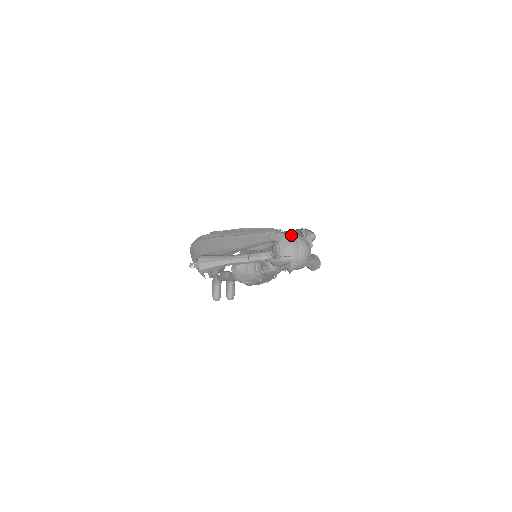
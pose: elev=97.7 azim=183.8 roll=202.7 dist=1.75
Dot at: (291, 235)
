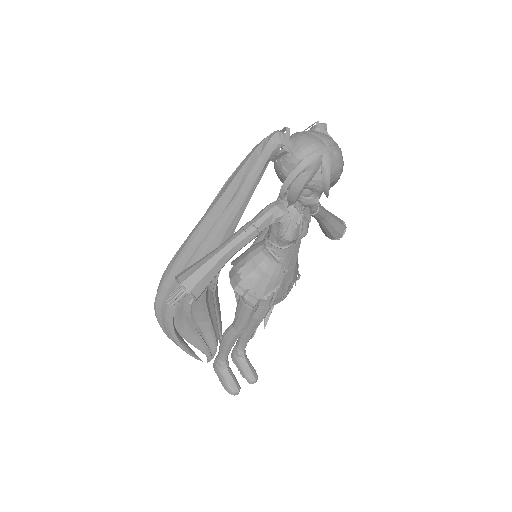
Dot at: (293, 134)
